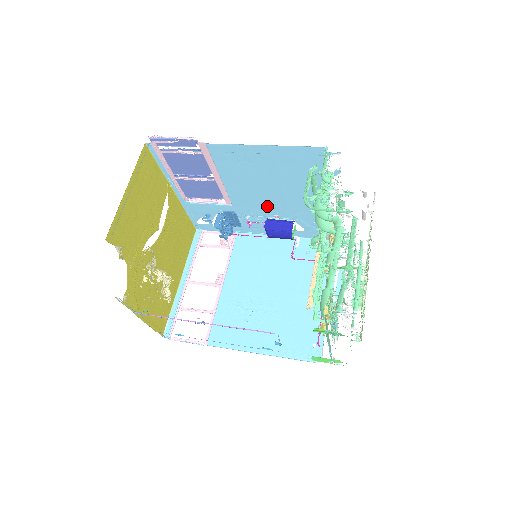
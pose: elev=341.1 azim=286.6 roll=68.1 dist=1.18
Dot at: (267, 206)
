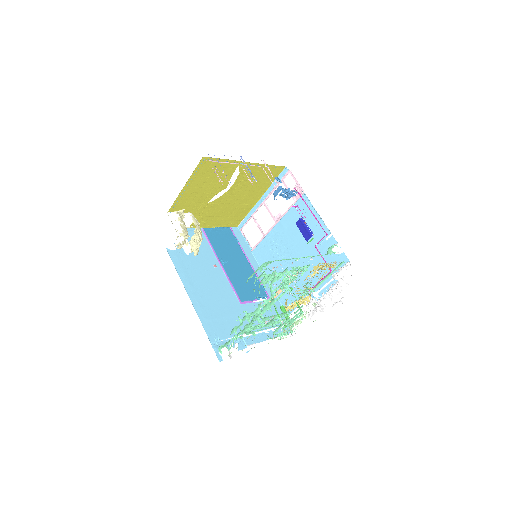
Dot at: occluded
